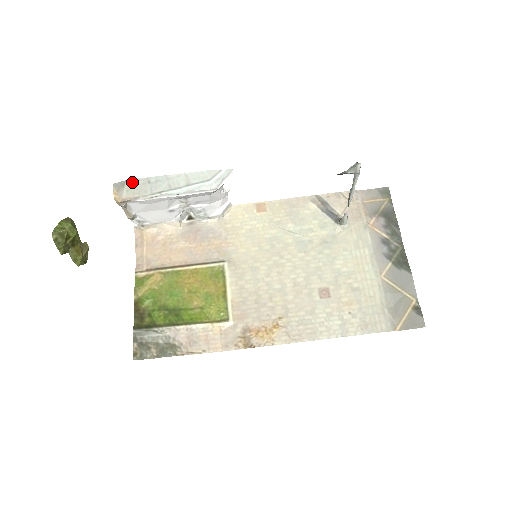
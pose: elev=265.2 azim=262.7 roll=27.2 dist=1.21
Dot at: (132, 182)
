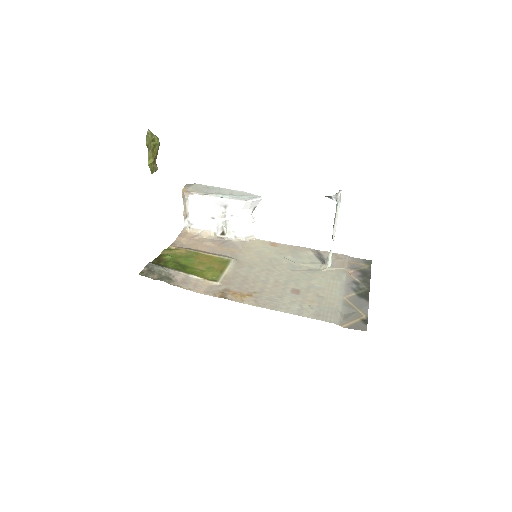
Dot at: (198, 185)
